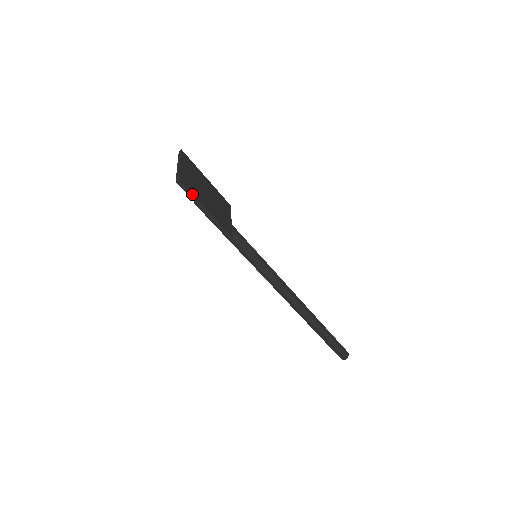
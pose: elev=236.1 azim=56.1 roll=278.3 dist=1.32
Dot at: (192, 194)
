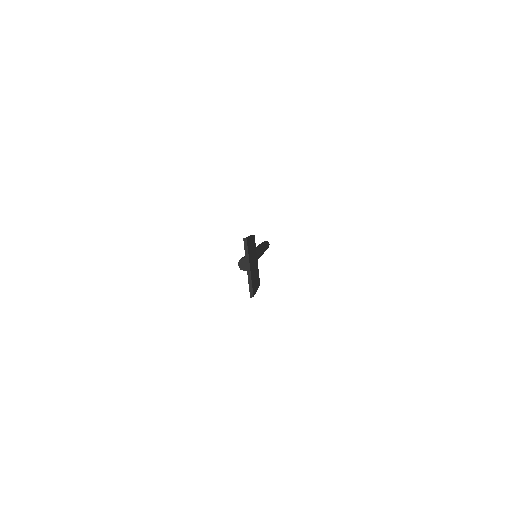
Dot at: (255, 293)
